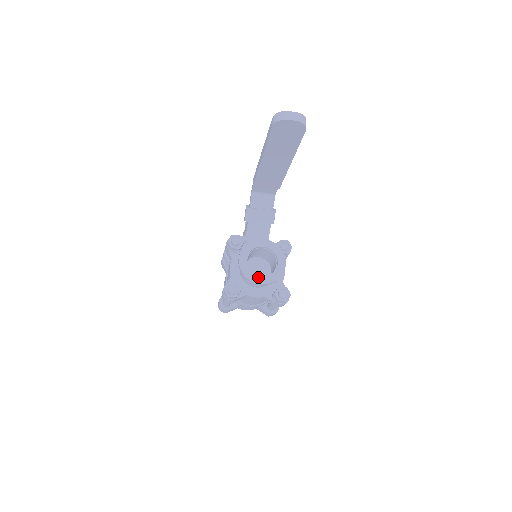
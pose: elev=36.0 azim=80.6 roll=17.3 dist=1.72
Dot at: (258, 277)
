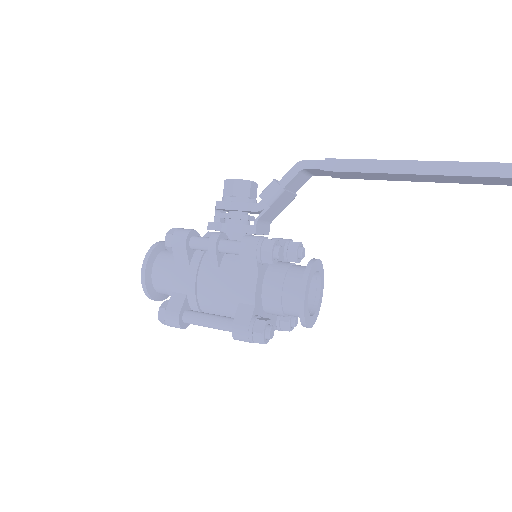
Dot at: (311, 318)
